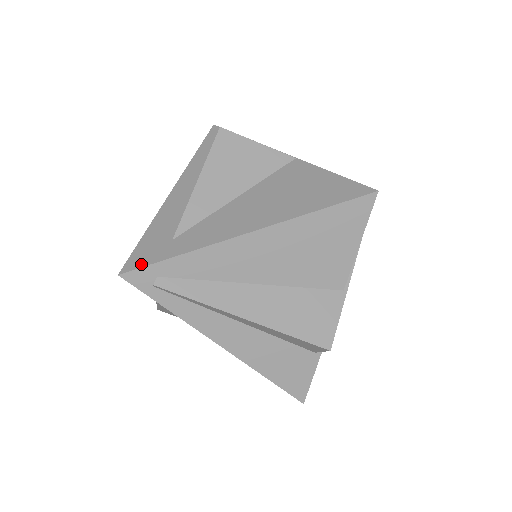
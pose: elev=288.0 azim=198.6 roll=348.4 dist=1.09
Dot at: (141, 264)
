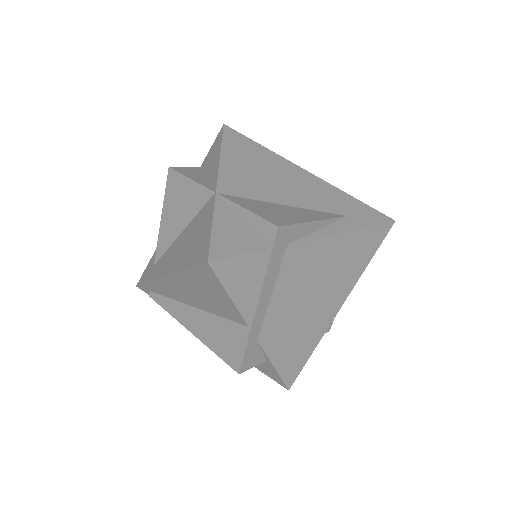
Dot at: (141, 282)
